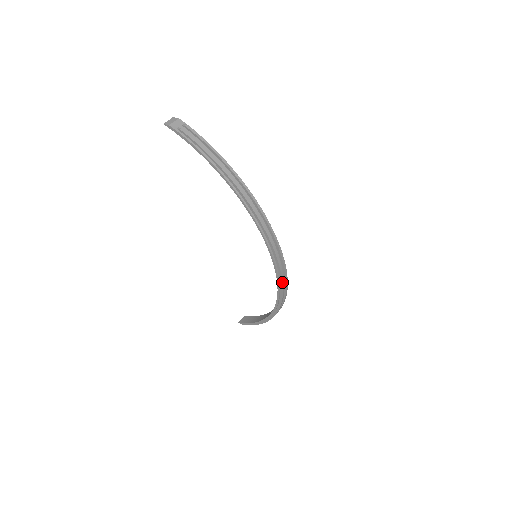
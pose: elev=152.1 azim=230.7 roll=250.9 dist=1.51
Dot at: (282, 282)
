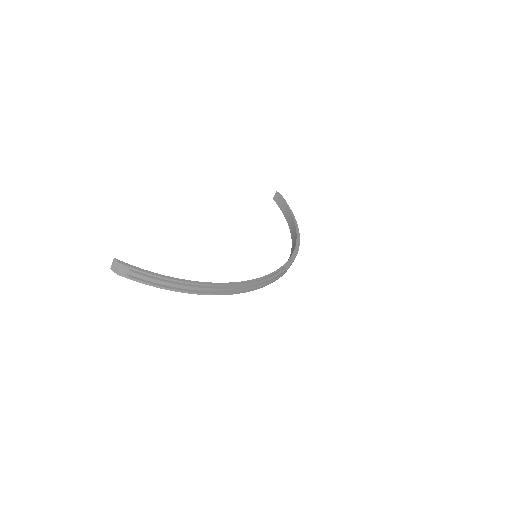
Dot at: (286, 271)
